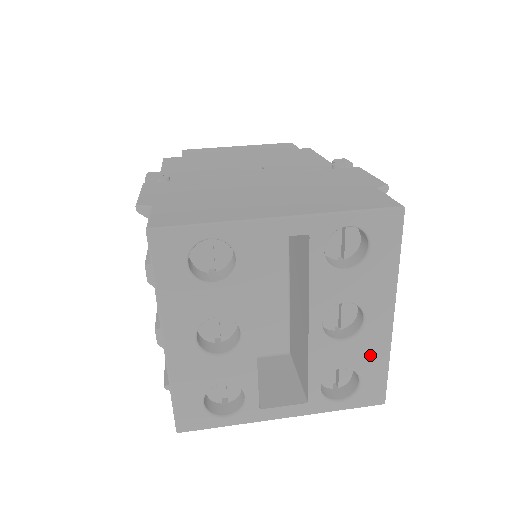
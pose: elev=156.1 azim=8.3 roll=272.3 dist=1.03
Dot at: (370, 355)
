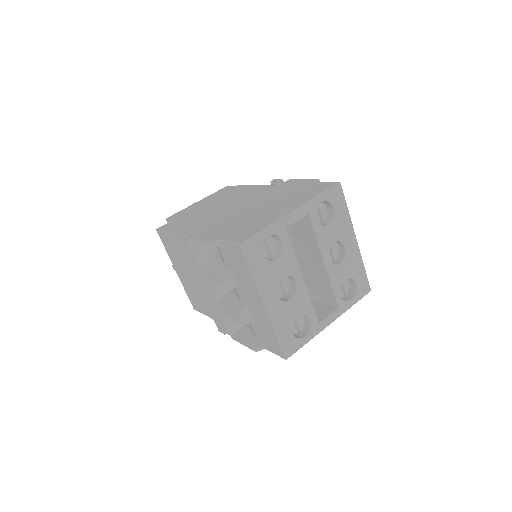
Dot at: (355, 266)
